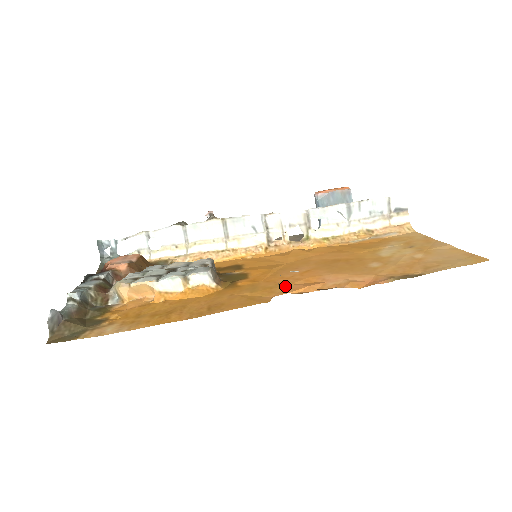
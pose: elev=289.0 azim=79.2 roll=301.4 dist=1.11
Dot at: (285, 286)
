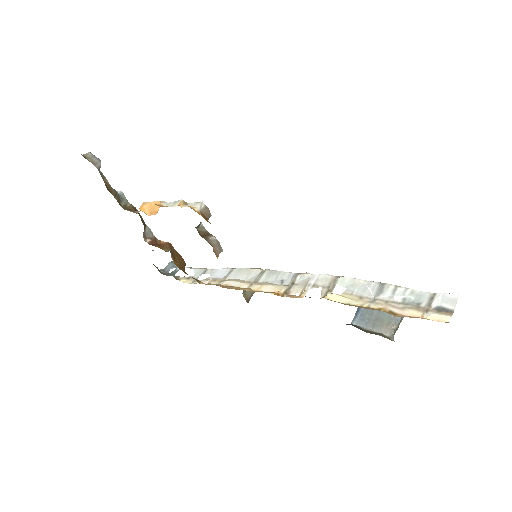
Dot at: occluded
